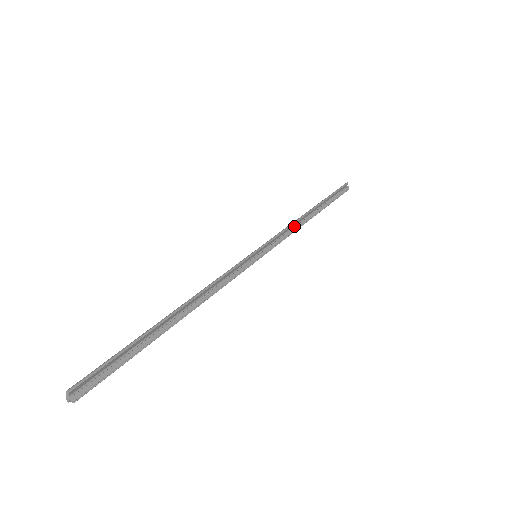
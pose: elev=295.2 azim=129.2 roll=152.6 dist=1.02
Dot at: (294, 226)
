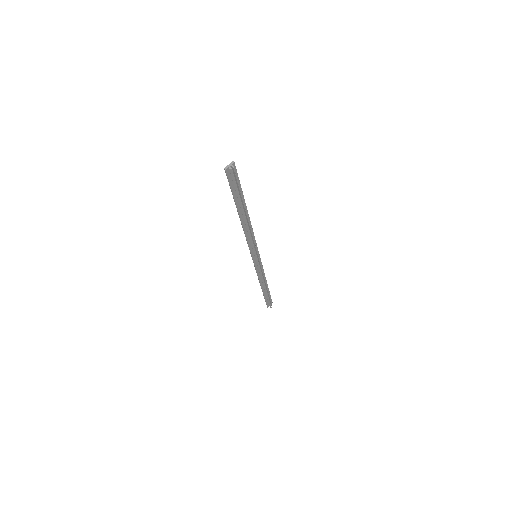
Dot at: (263, 275)
